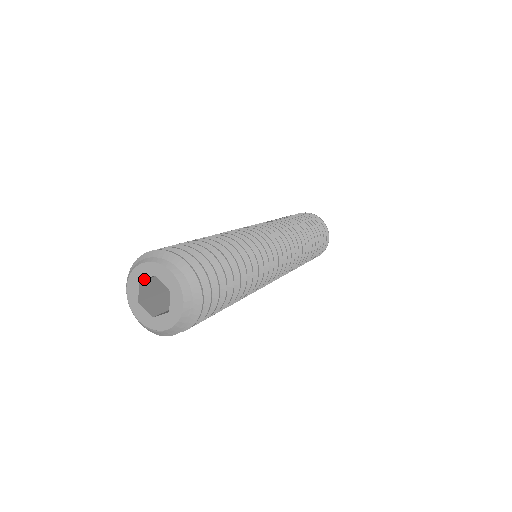
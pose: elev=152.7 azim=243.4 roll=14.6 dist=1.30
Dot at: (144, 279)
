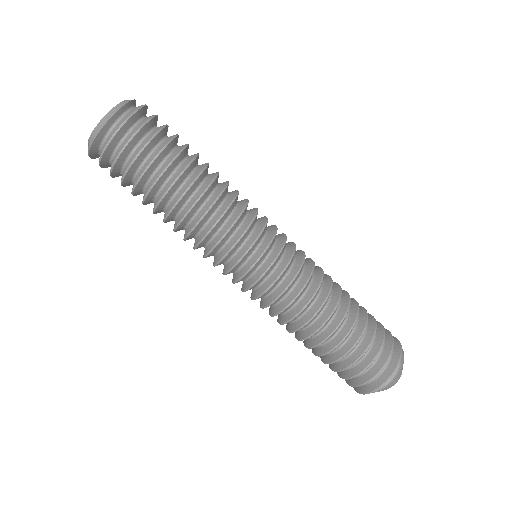
Dot at: occluded
